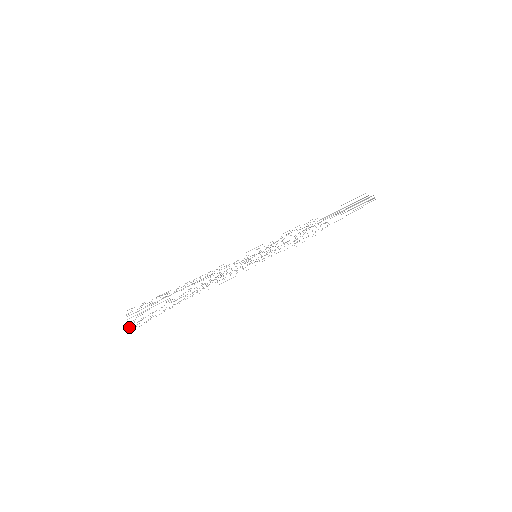
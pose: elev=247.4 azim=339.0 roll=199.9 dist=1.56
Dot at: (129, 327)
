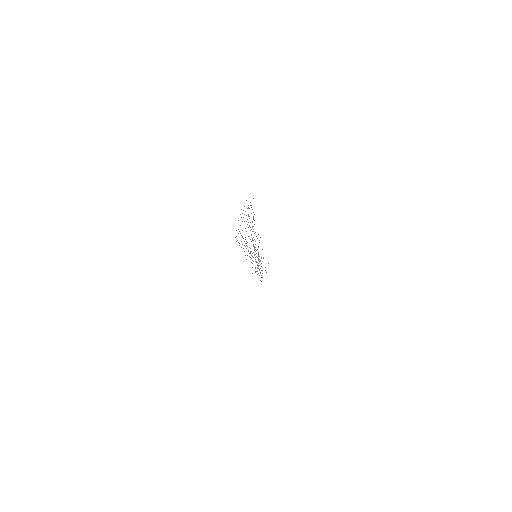
Dot at: occluded
